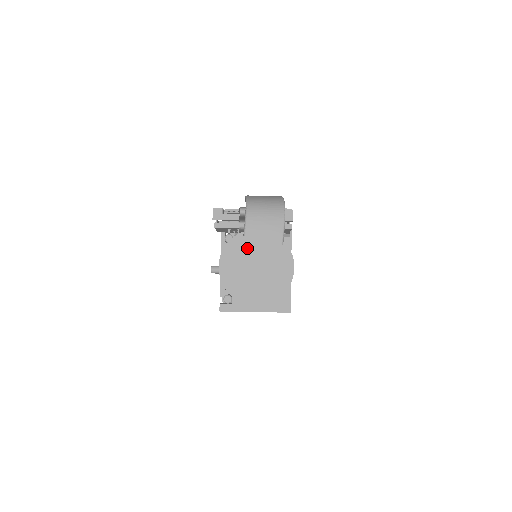
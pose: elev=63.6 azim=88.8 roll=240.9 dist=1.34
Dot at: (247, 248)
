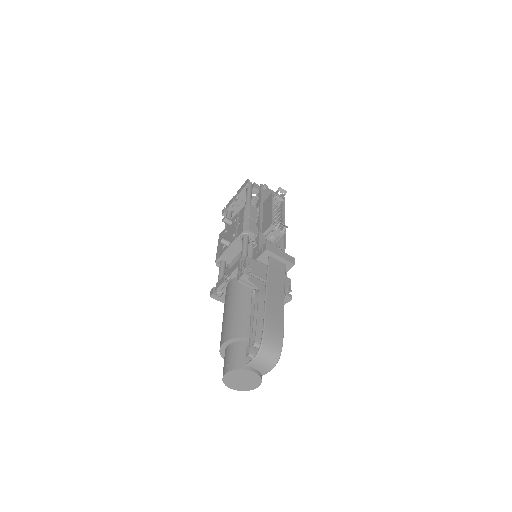
Dot at: (243, 374)
